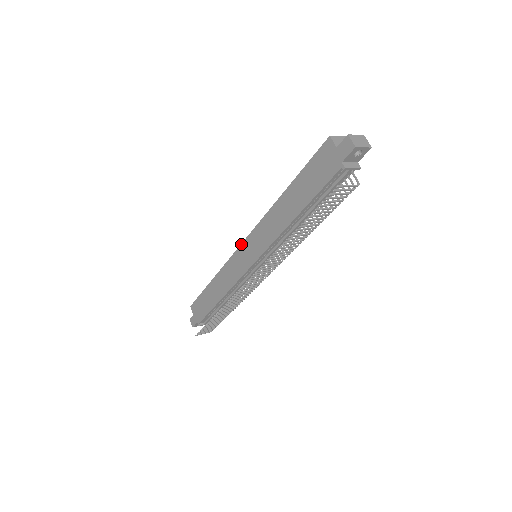
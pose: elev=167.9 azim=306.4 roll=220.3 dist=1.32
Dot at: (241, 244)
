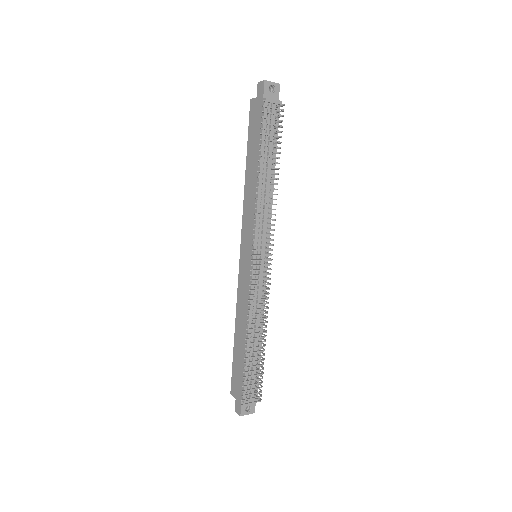
Dot at: occluded
